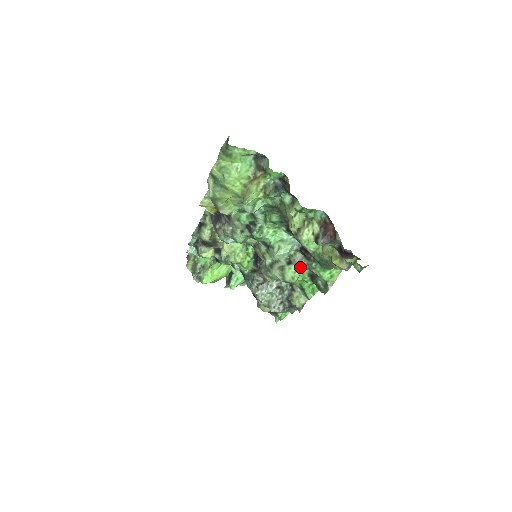
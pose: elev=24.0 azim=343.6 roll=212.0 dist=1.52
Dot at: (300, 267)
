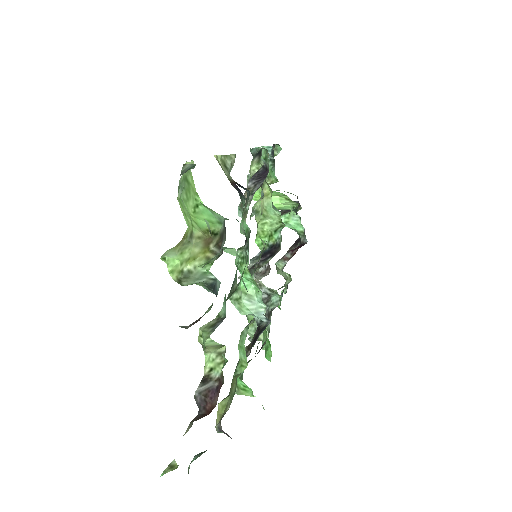
Dot at: (249, 333)
